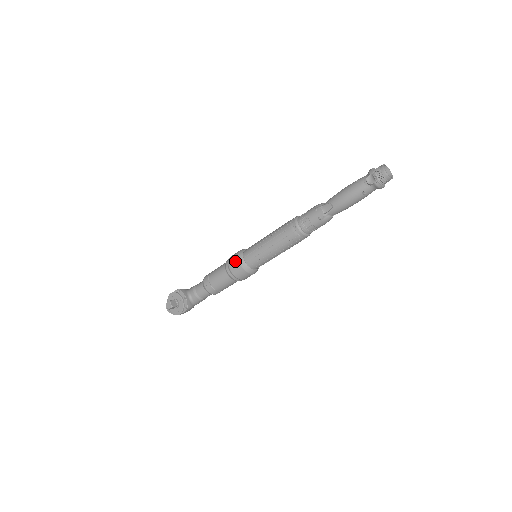
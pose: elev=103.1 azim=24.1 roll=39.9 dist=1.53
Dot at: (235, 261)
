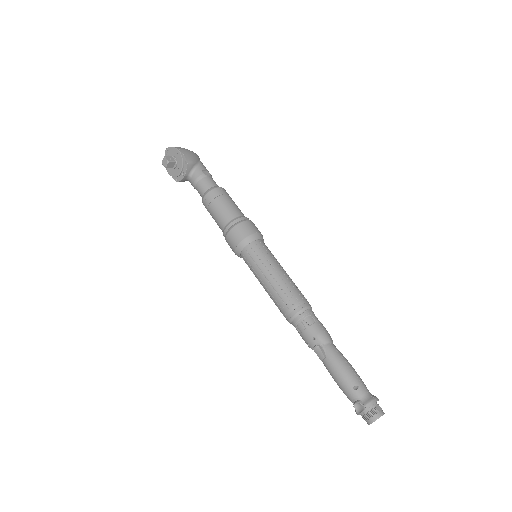
Dot at: (236, 239)
